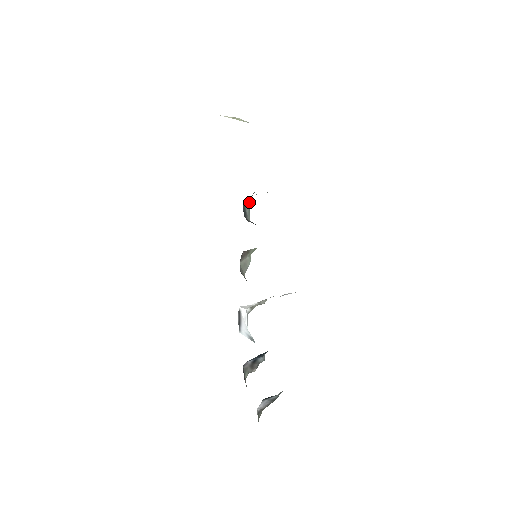
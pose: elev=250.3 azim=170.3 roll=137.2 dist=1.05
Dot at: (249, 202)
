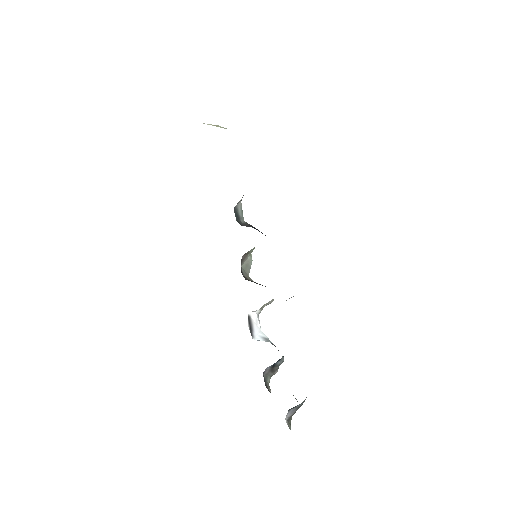
Dot at: (241, 203)
